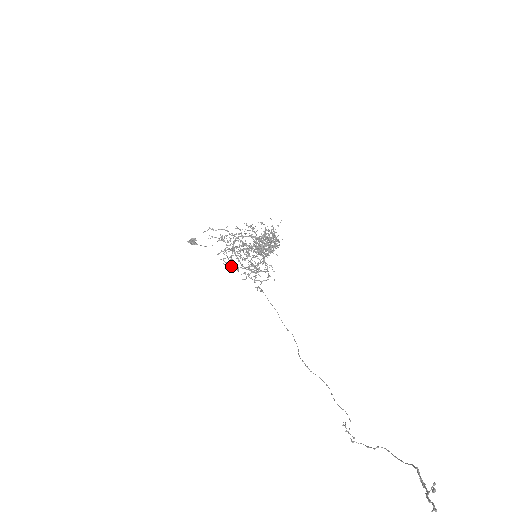
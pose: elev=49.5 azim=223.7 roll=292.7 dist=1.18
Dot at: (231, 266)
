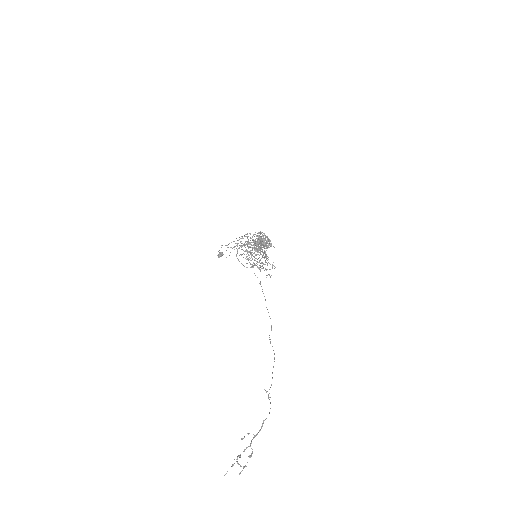
Dot at: occluded
